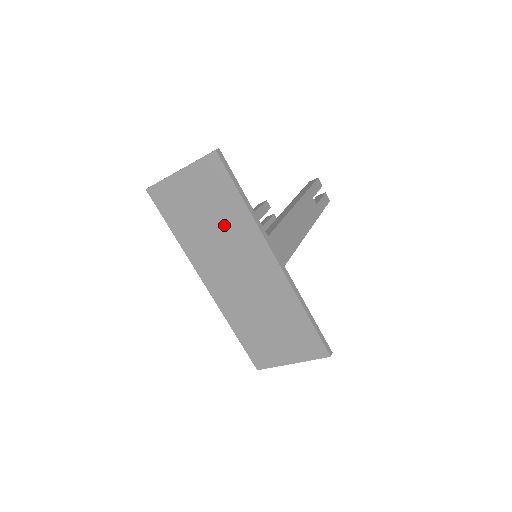
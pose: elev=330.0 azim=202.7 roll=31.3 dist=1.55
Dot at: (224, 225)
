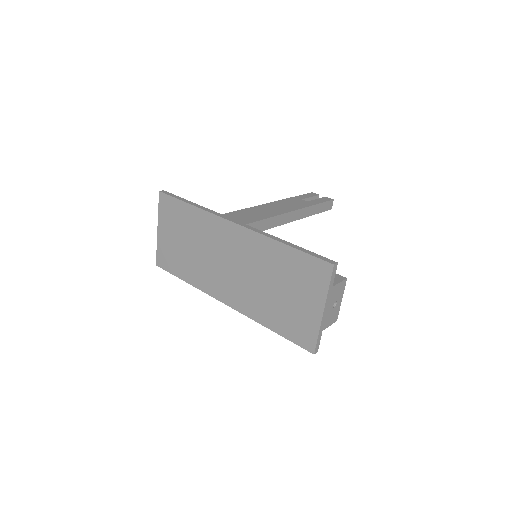
Dot at: (196, 236)
